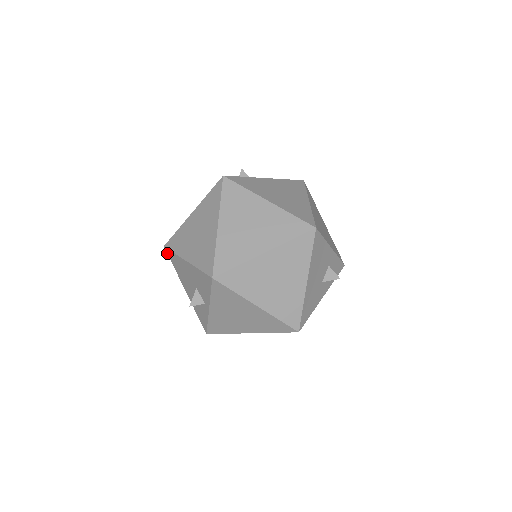
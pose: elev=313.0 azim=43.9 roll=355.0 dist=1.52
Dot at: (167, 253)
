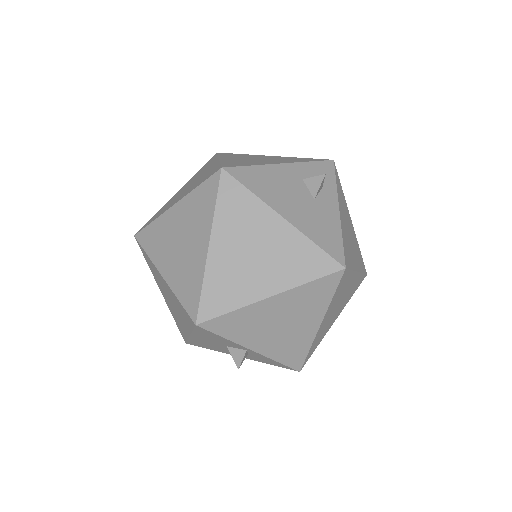
Dot at: occluded
